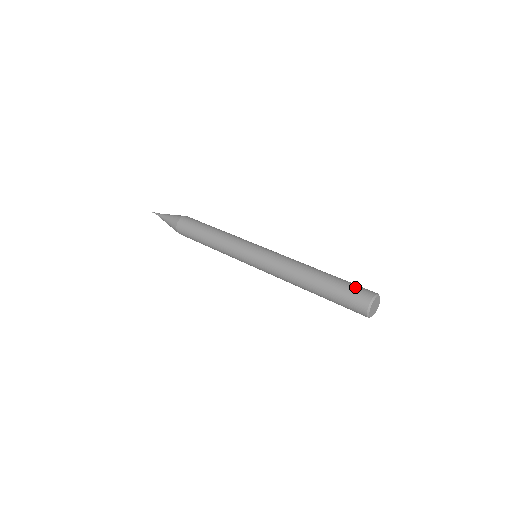
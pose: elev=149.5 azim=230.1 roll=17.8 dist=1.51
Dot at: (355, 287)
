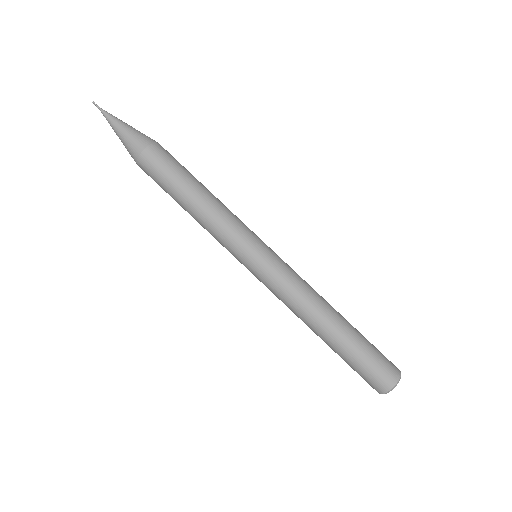
Dot at: (376, 366)
